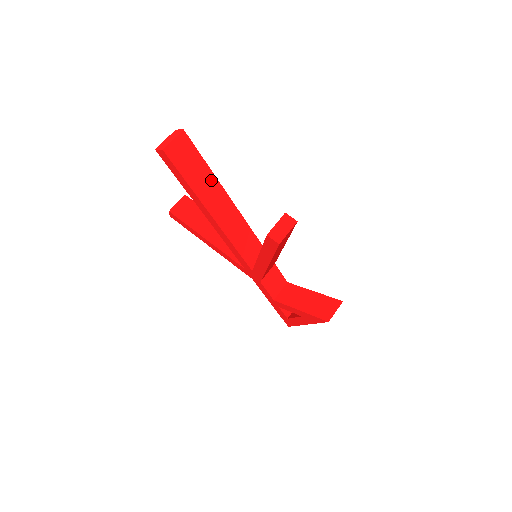
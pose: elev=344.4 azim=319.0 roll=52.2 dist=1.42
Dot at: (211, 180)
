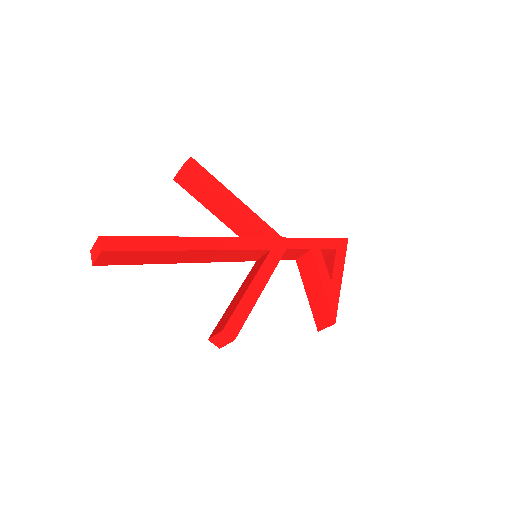
Dot at: (163, 253)
